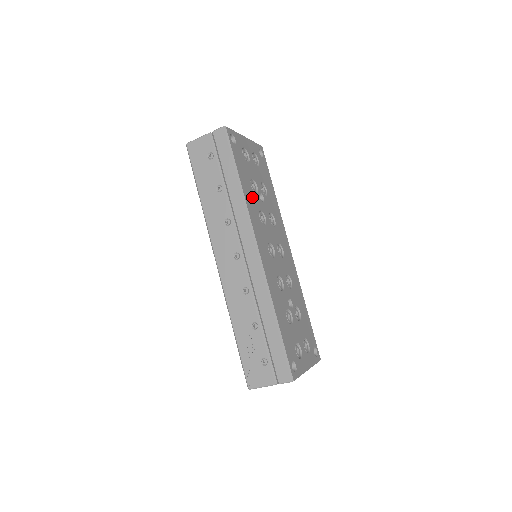
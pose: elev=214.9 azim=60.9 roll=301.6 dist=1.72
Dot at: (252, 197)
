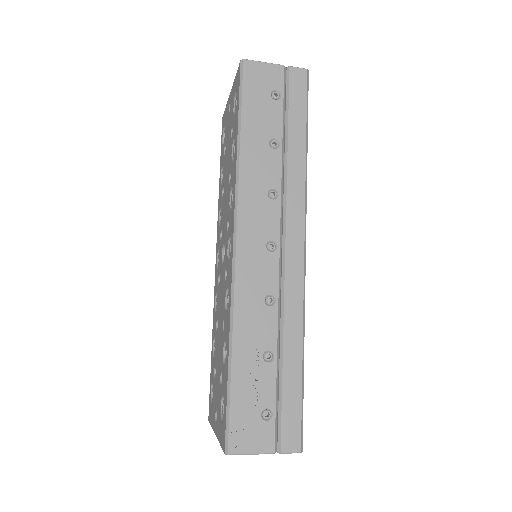
Dot at: occluded
